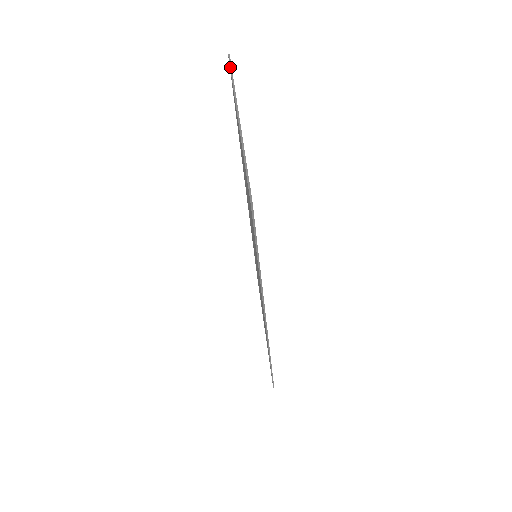
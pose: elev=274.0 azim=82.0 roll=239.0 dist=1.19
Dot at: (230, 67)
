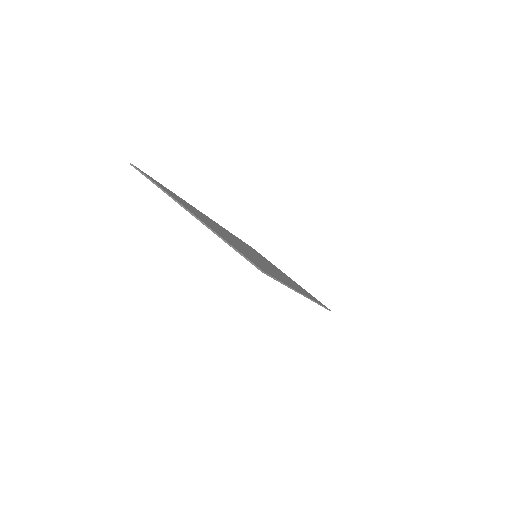
Dot at: occluded
